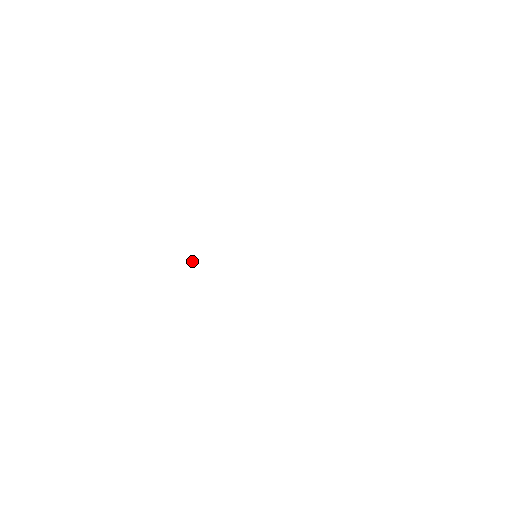
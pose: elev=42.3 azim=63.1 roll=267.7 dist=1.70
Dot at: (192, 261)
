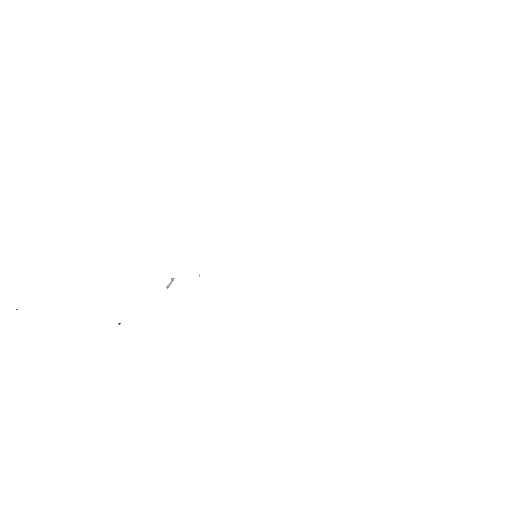
Dot at: occluded
